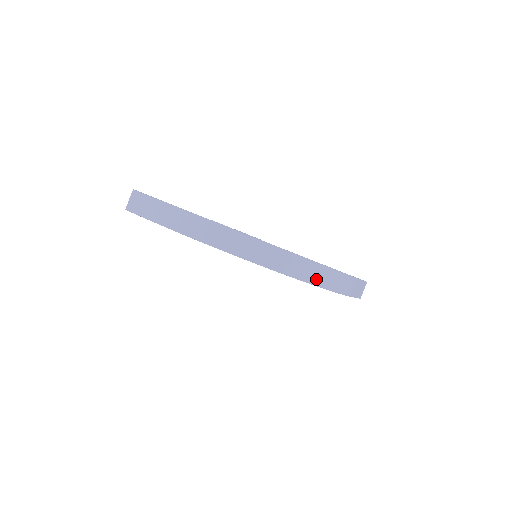
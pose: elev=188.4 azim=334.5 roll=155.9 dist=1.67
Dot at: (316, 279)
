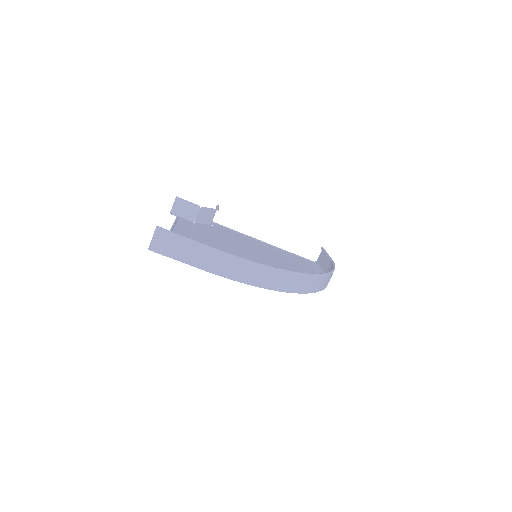
Dot at: (325, 285)
